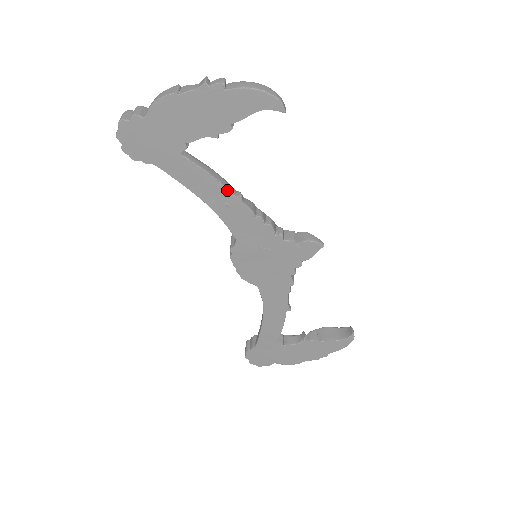
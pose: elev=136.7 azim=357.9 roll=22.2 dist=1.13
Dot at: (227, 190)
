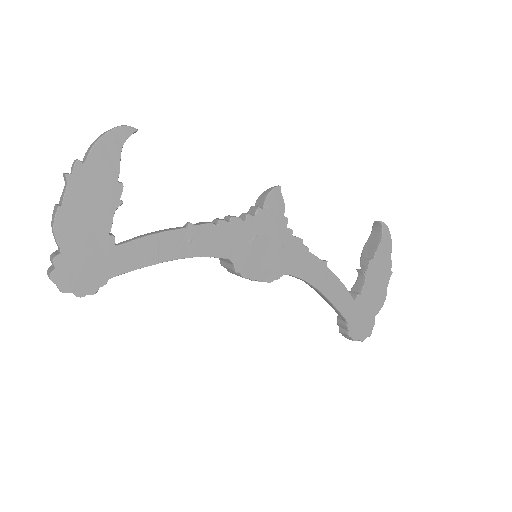
Dot at: (176, 231)
